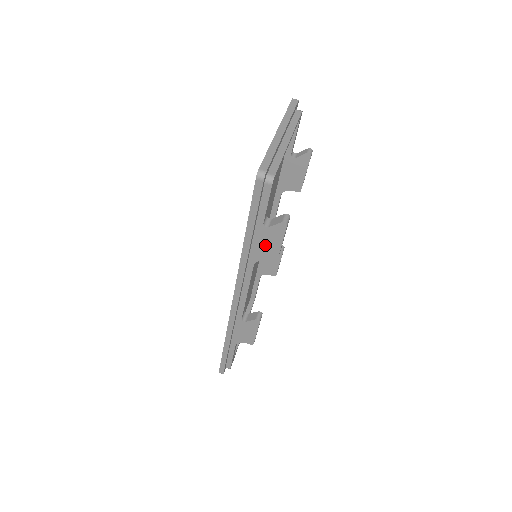
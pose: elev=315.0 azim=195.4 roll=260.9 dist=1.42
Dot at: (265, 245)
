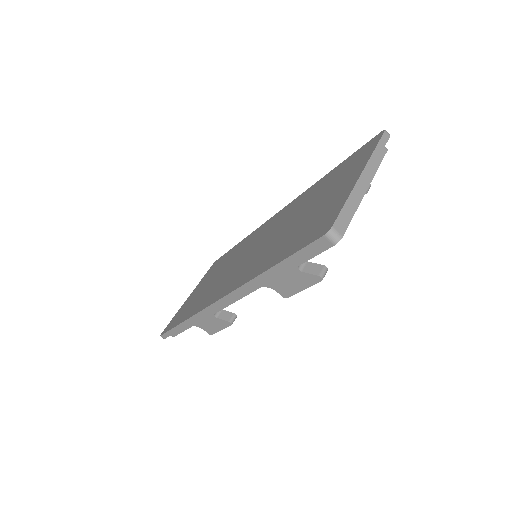
Dot at: (285, 281)
